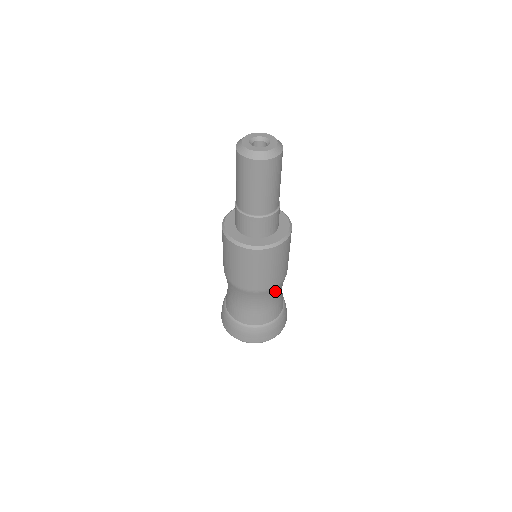
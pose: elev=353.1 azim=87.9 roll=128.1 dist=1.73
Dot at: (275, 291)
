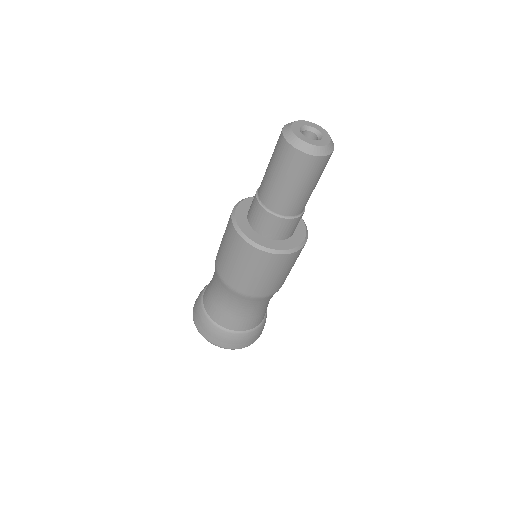
Dot at: (271, 296)
